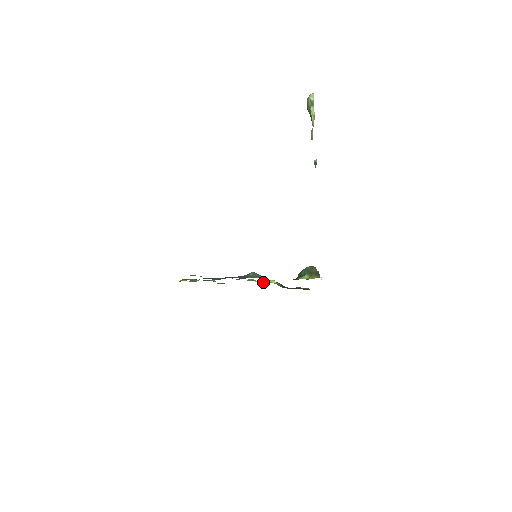
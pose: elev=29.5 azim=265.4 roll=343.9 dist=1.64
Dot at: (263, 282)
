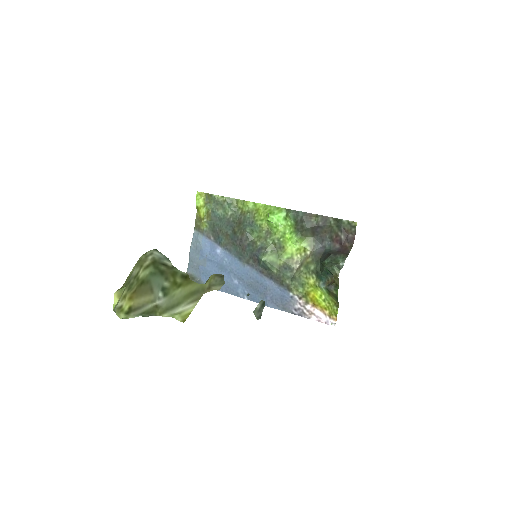
Dot at: (288, 223)
